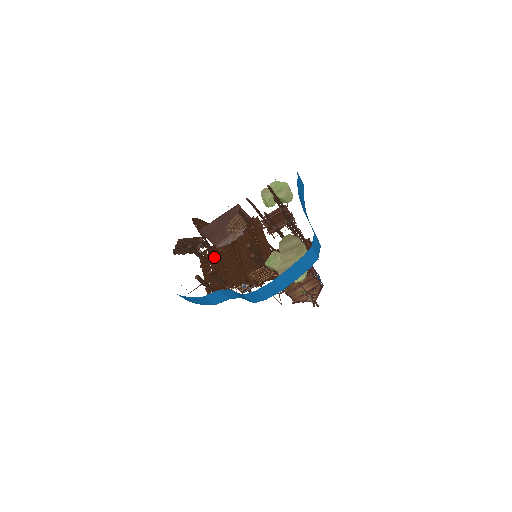
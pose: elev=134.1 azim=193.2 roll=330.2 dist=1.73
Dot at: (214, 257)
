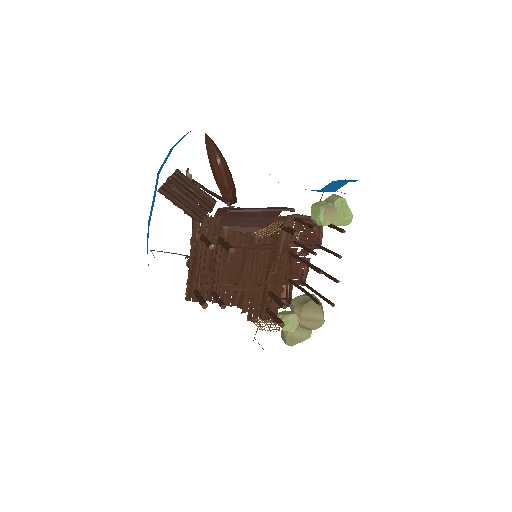
Dot at: (216, 242)
